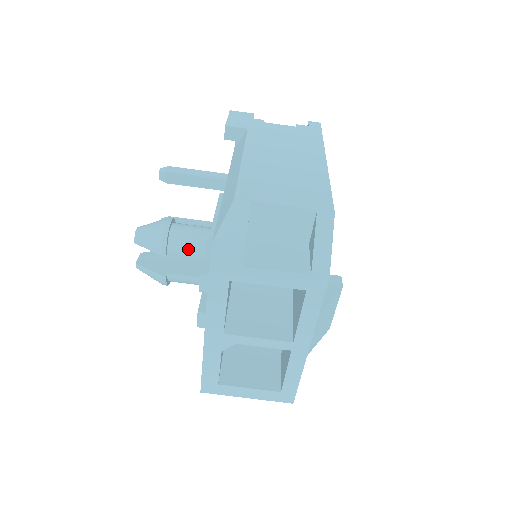
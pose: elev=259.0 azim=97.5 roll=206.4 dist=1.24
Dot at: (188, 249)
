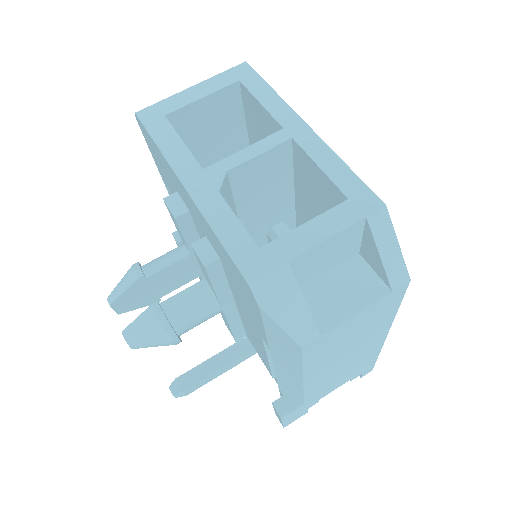
Dot at: (166, 259)
